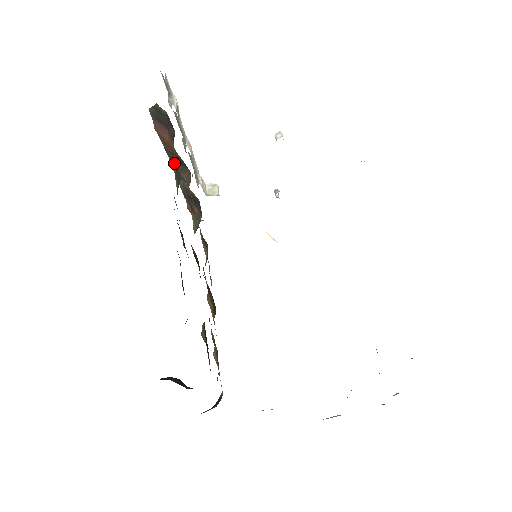
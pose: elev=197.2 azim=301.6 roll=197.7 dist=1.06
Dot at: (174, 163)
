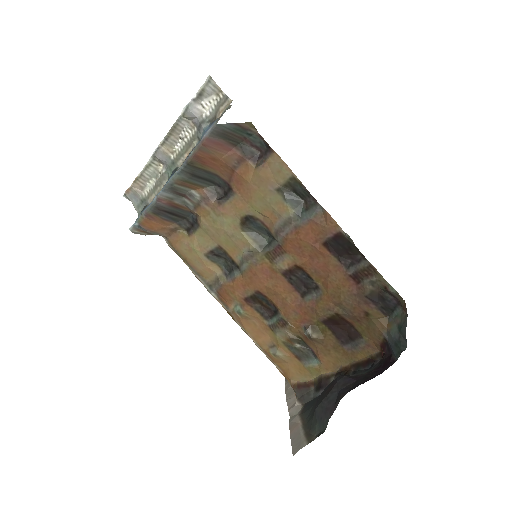
Dot at: (282, 187)
